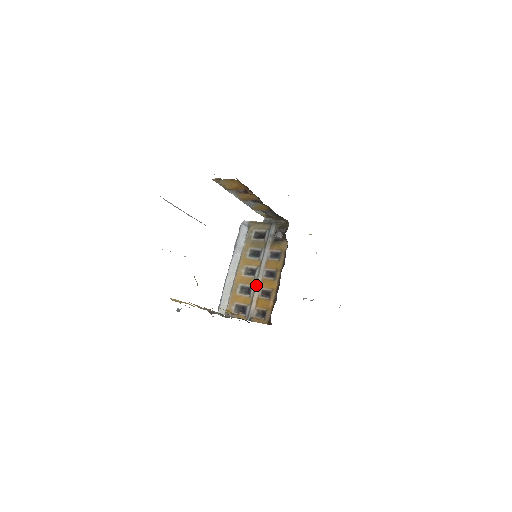
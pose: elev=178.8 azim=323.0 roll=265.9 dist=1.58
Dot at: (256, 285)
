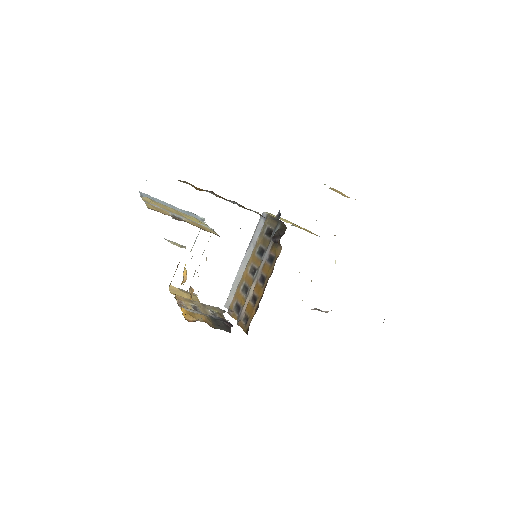
Dot at: (251, 287)
